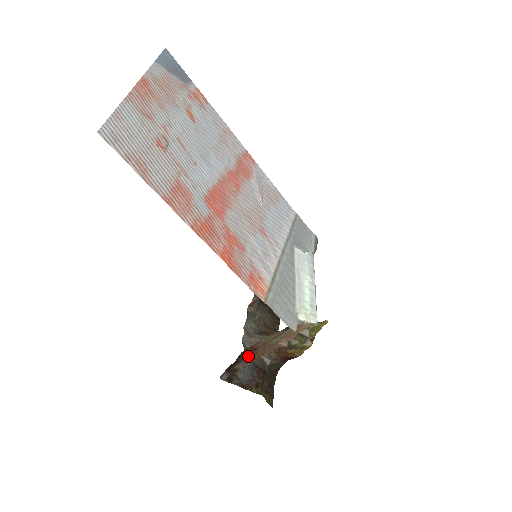
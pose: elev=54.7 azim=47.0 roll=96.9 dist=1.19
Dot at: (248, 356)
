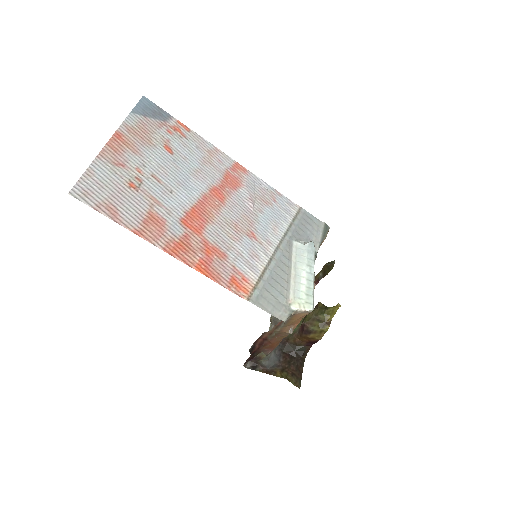
Dot at: (264, 345)
